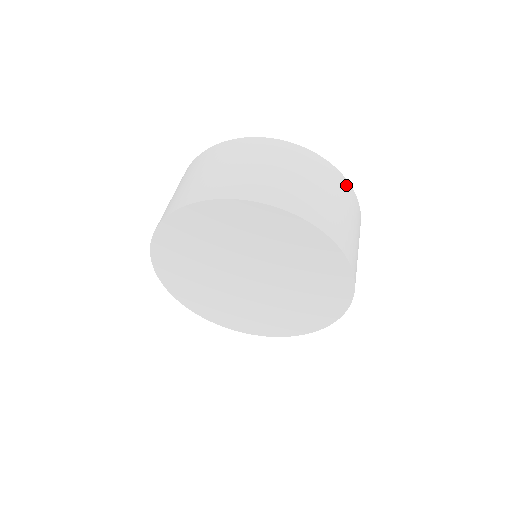
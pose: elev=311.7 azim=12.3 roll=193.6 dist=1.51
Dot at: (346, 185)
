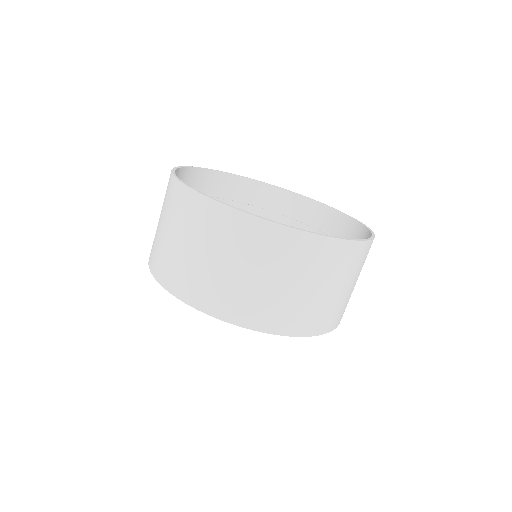
Dot at: (292, 238)
